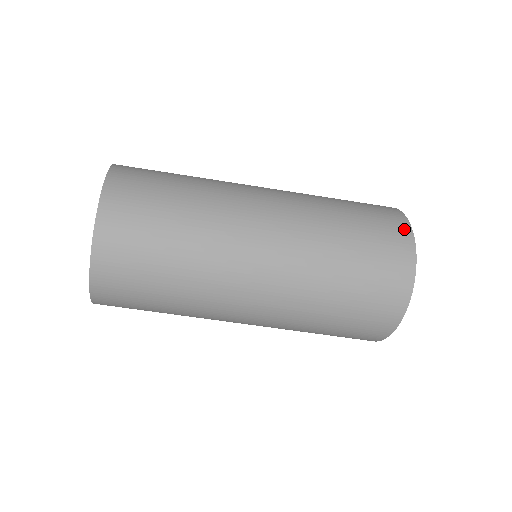
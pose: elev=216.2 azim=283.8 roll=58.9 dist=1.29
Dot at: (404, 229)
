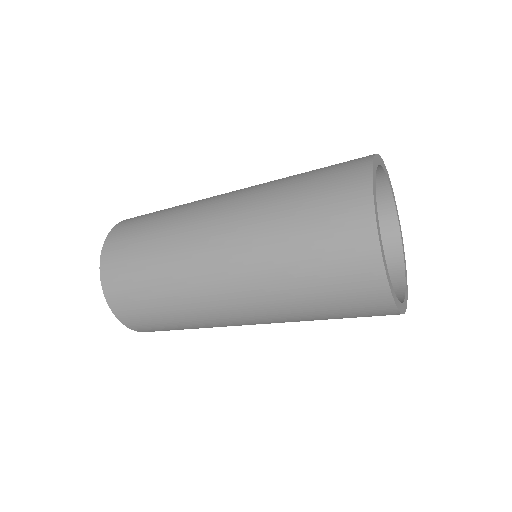
Dot at: (366, 233)
